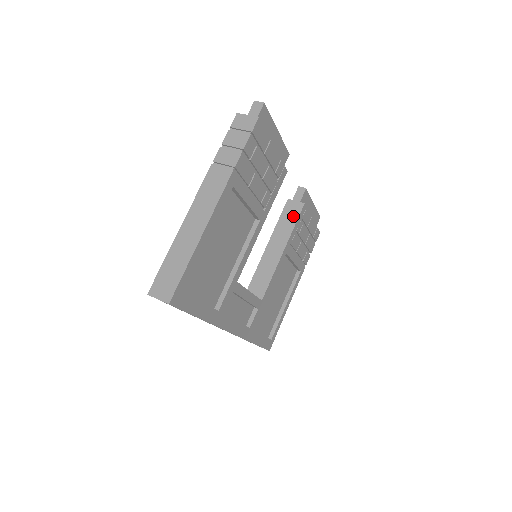
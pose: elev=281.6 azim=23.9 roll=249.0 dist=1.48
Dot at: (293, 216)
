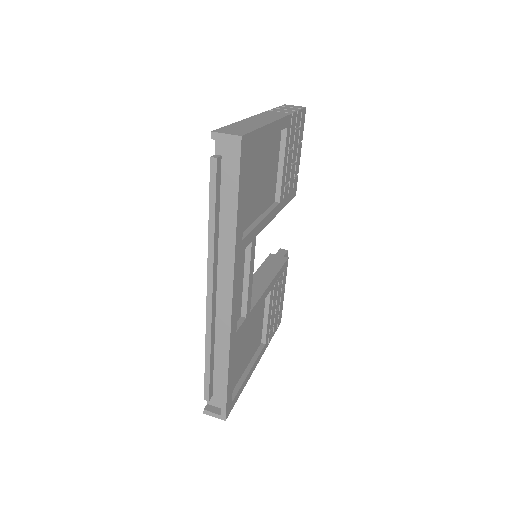
Dot at: (278, 263)
